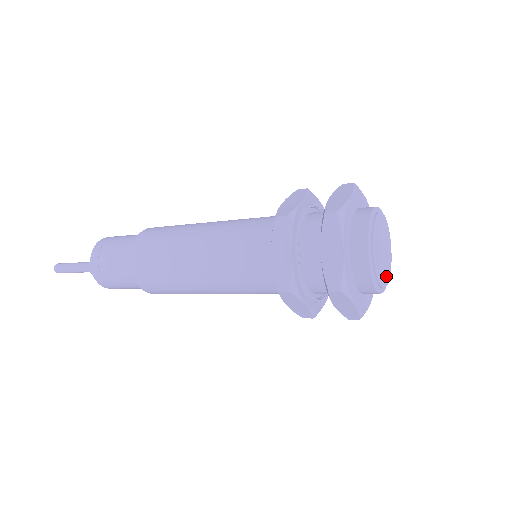
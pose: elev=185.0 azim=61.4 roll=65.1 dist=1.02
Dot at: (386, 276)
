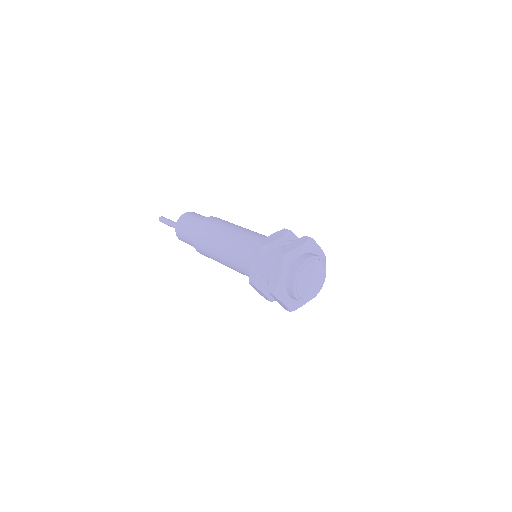
Dot at: (311, 294)
